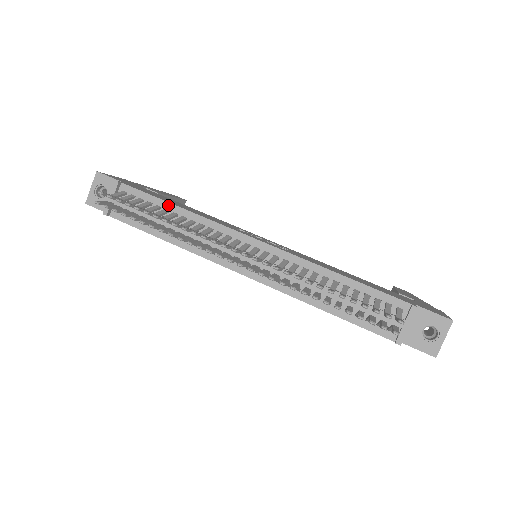
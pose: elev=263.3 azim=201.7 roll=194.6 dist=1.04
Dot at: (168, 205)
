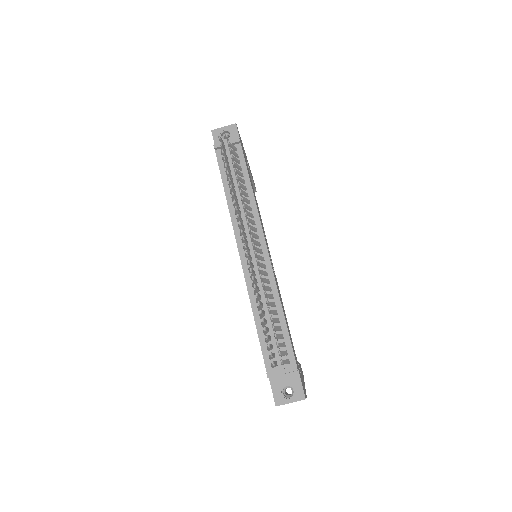
Dot at: (248, 180)
